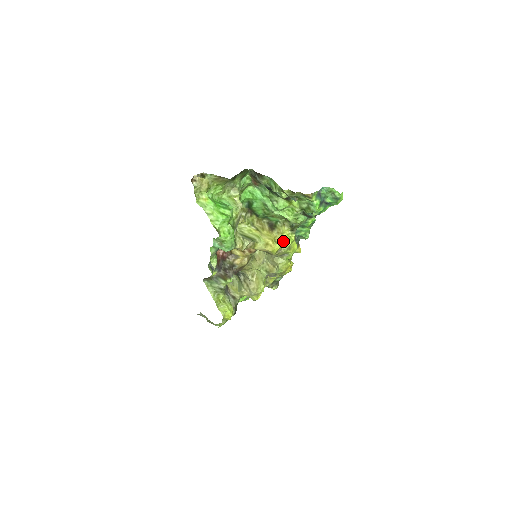
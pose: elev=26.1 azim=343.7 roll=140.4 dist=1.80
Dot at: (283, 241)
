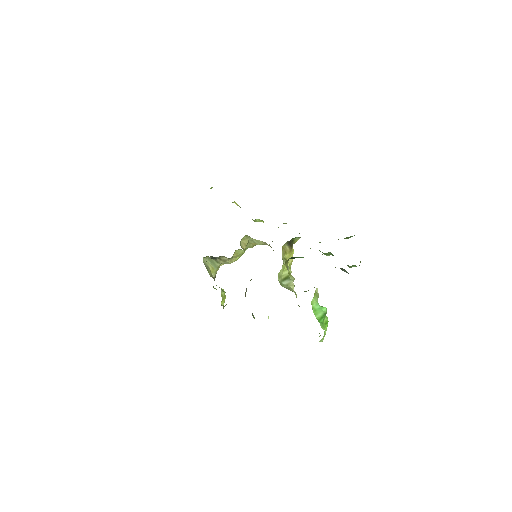
Dot at: occluded
